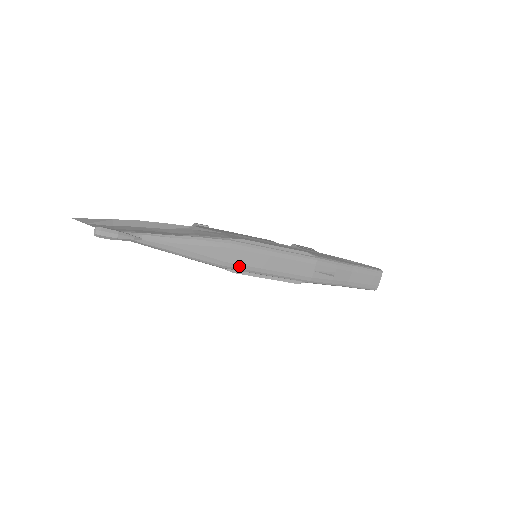
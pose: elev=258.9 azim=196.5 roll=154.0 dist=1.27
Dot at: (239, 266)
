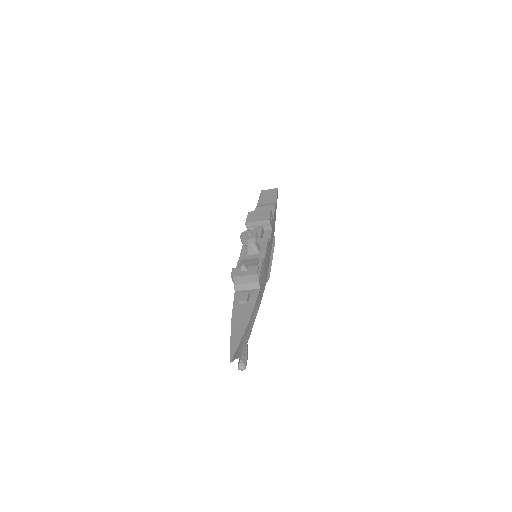
Dot at: occluded
